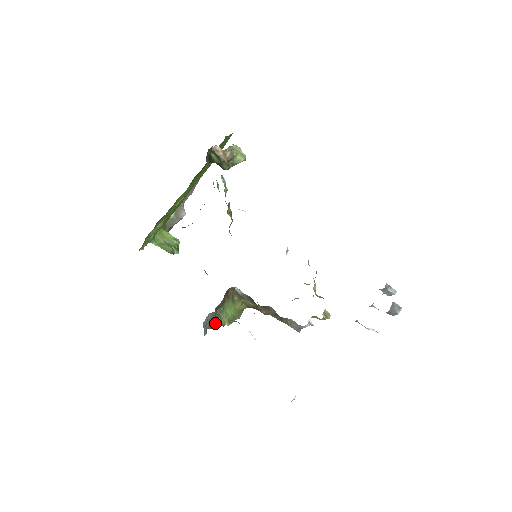
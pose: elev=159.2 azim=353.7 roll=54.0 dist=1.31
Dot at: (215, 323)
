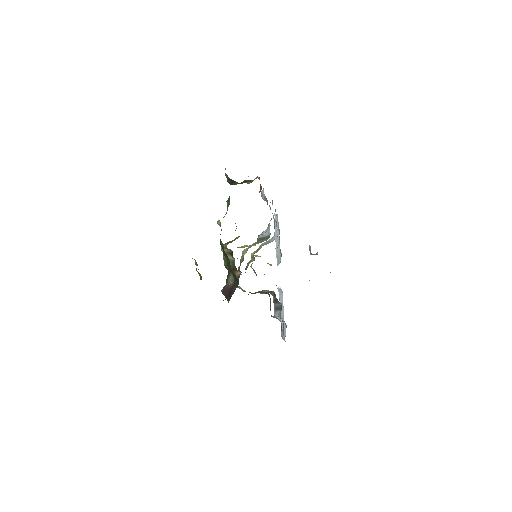
Dot at: occluded
